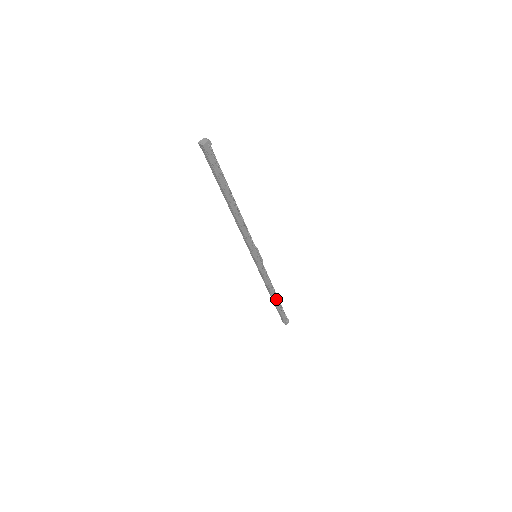
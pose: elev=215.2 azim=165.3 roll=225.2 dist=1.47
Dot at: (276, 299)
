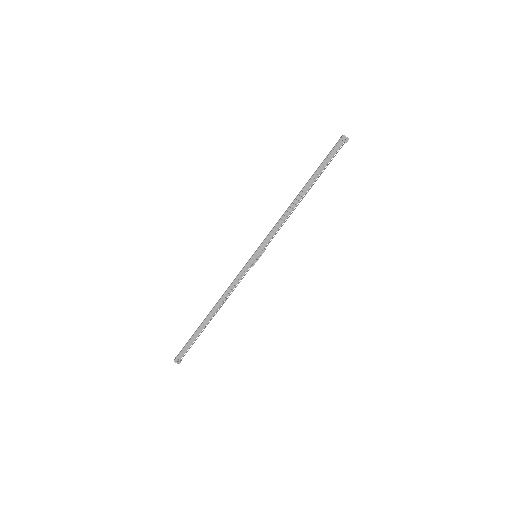
Dot at: (208, 319)
